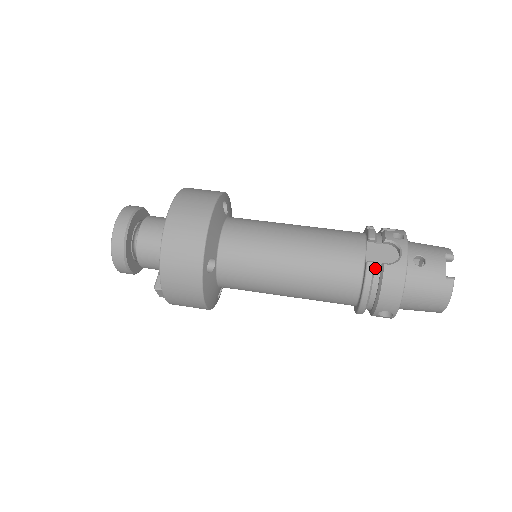
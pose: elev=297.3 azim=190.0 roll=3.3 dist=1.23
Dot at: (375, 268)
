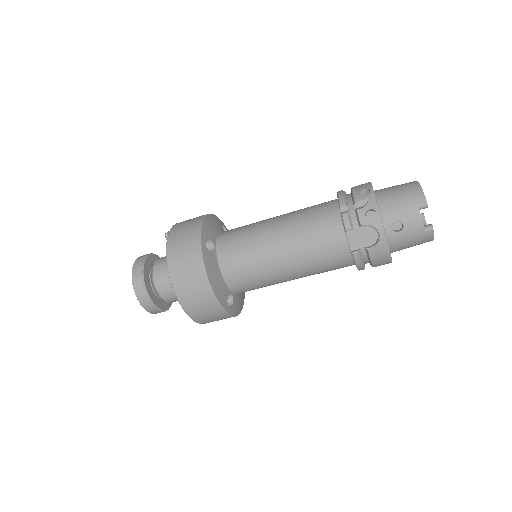
Dot at: (361, 252)
